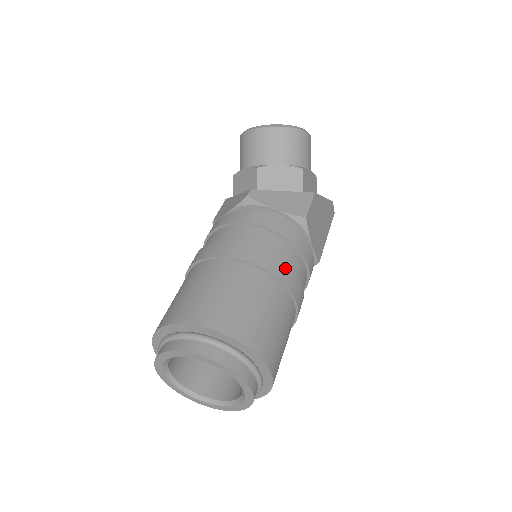
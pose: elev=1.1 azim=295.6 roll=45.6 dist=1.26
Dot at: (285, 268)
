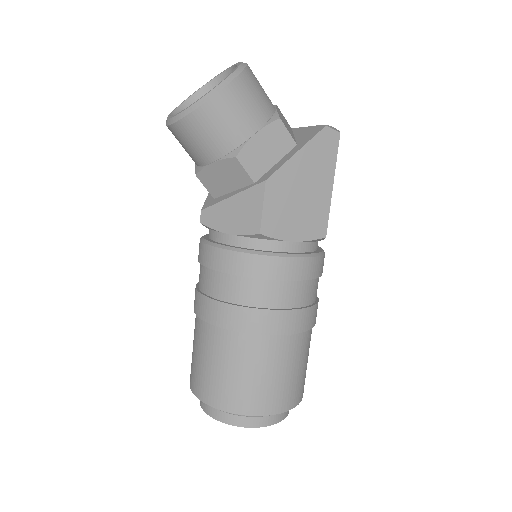
Dot at: (252, 316)
